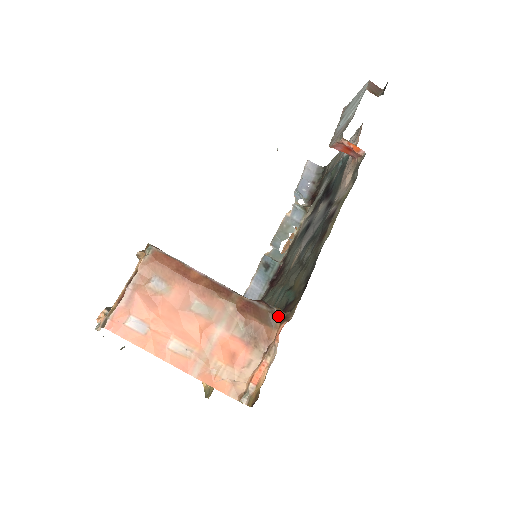
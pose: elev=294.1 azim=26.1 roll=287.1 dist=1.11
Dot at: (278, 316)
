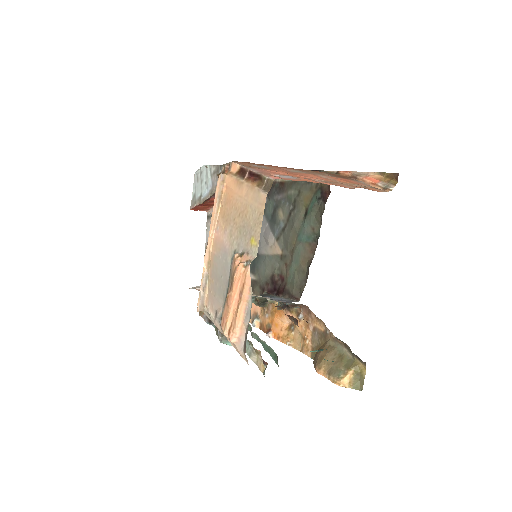
Dot at: occluded
